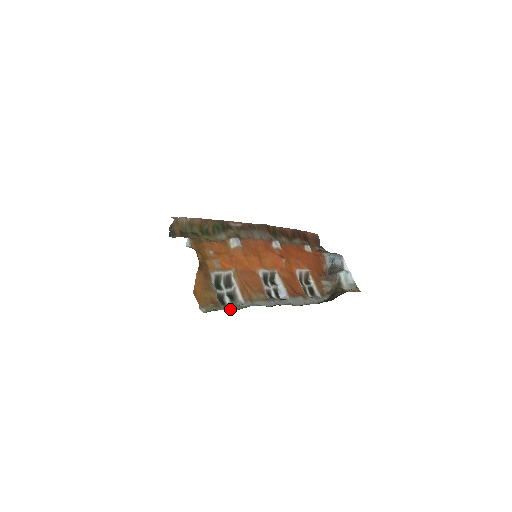
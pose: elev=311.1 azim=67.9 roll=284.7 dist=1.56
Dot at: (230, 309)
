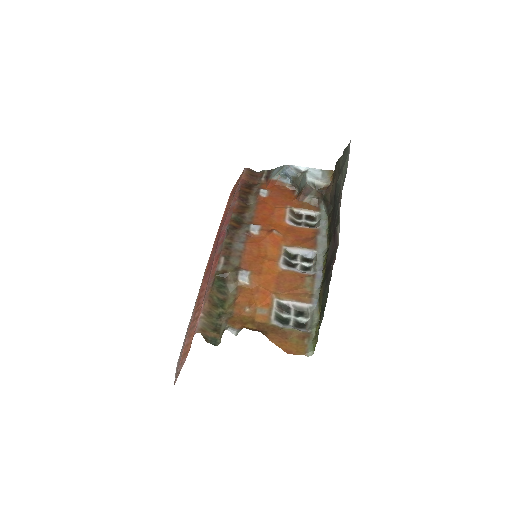
Dot at: (315, 324)
